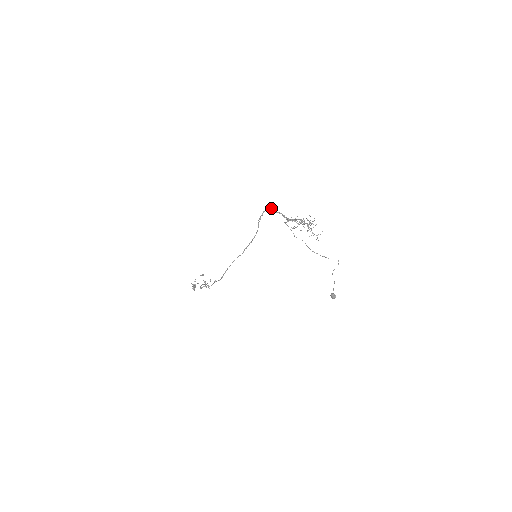
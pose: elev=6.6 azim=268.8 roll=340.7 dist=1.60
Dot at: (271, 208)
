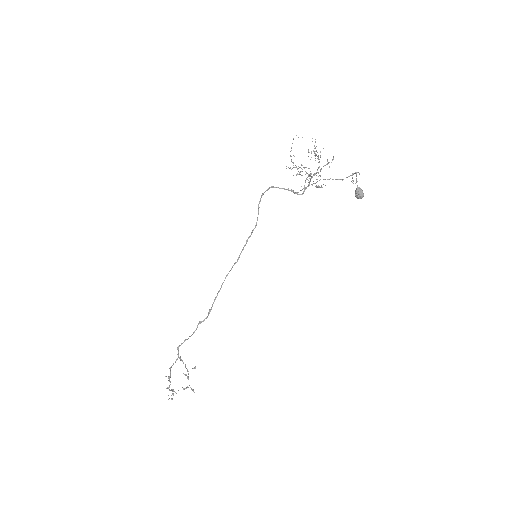
Dot at: (272, 186)
